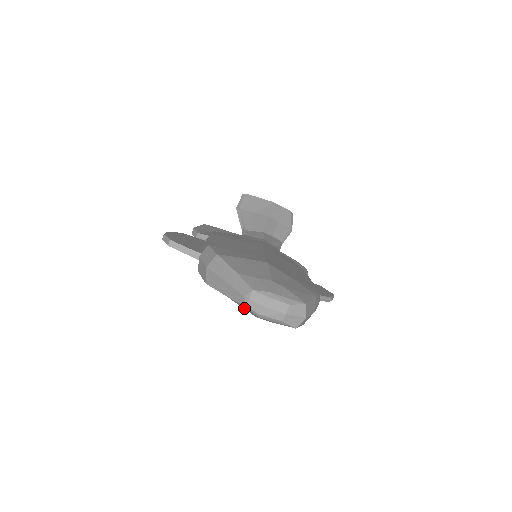
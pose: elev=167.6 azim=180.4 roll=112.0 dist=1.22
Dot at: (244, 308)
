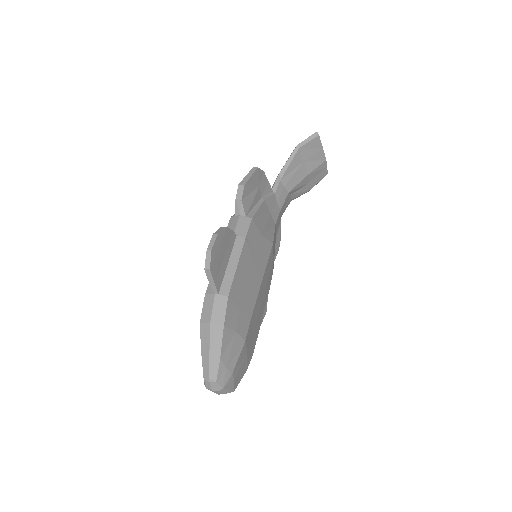
Dot at: occluded
